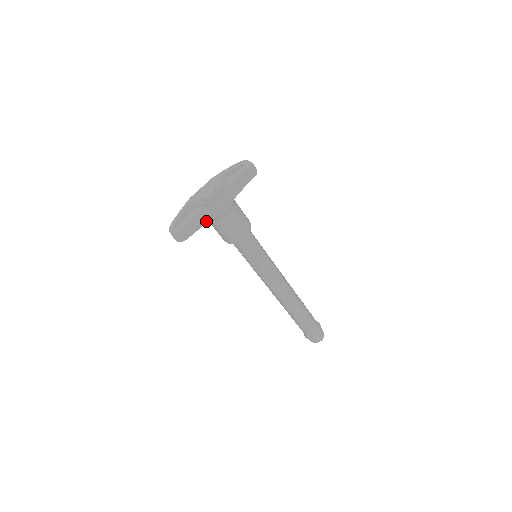
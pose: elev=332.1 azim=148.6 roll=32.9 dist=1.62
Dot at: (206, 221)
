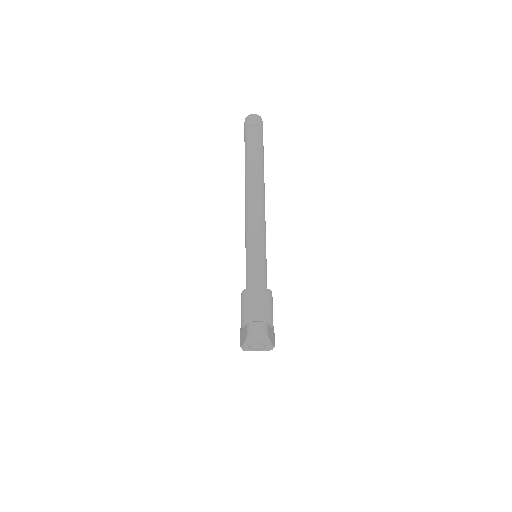
Dot at: occluded
